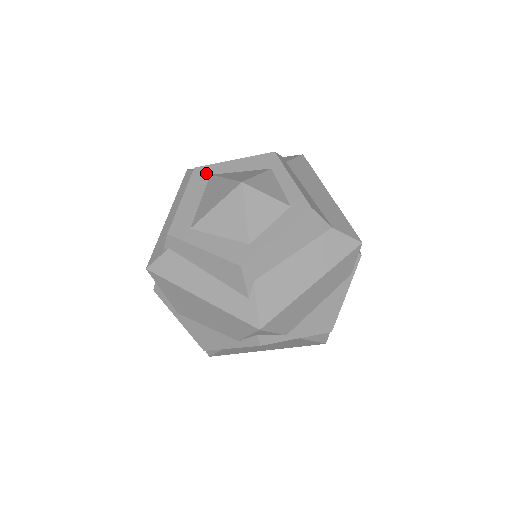
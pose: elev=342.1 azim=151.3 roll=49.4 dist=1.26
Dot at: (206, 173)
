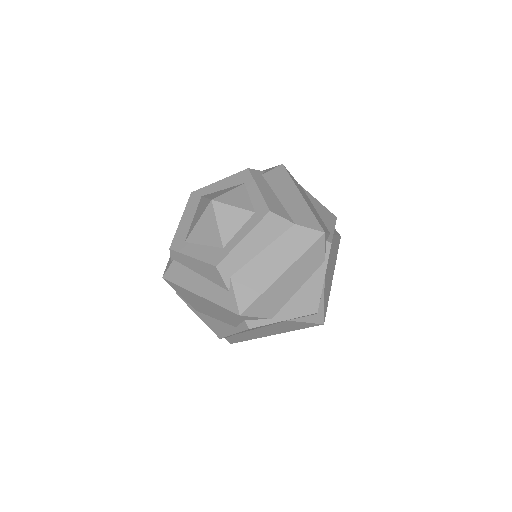
Dot at: (199, 195)
